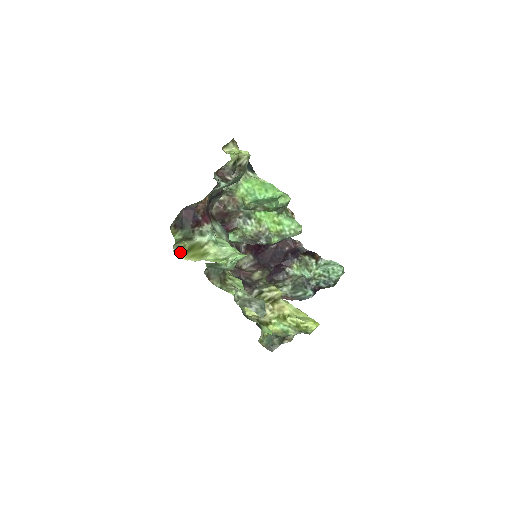
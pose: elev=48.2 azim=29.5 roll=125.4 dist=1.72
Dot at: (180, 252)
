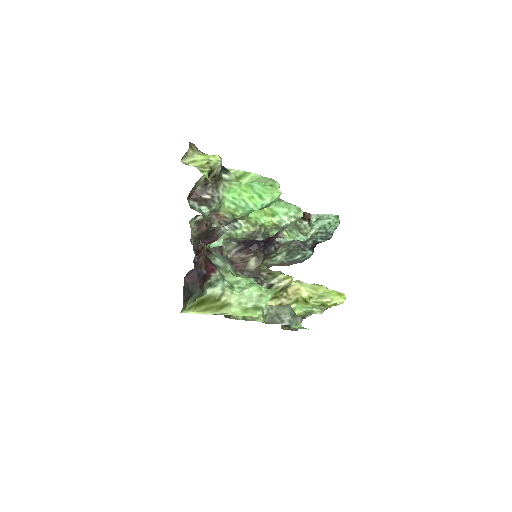
Dot at: occluded
